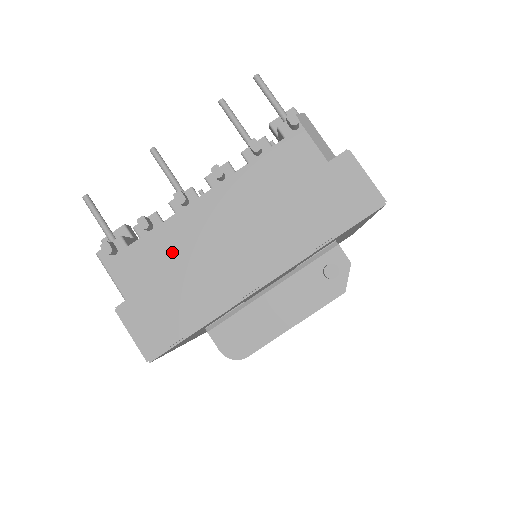
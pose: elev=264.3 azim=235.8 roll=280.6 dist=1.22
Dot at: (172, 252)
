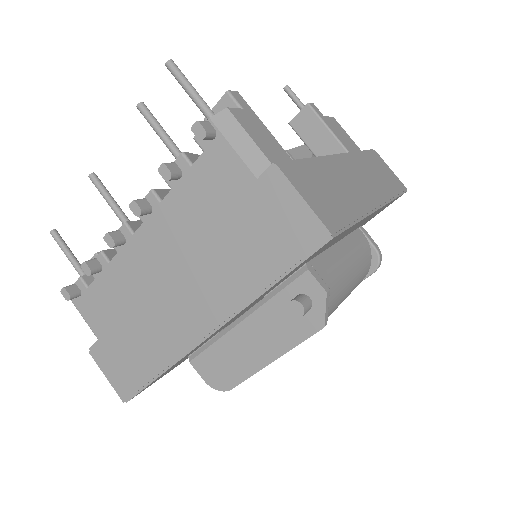
Dot at: (123, 294)
